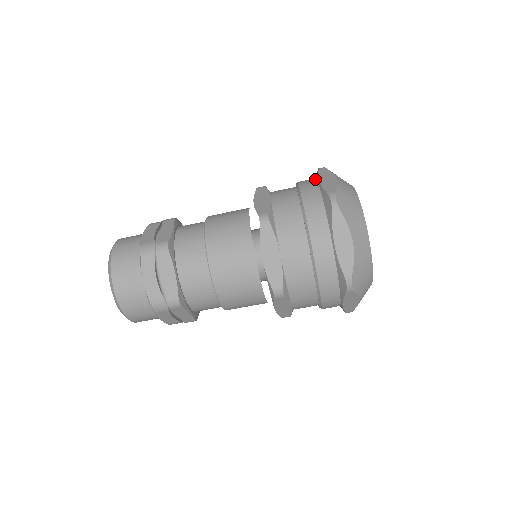
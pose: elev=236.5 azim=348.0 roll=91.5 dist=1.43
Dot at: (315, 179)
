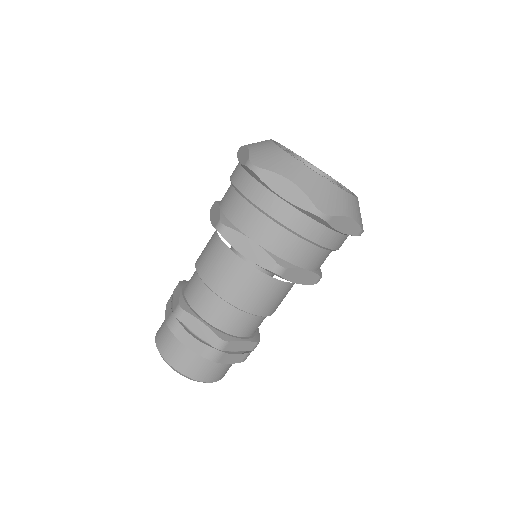
Dot at: occluded
